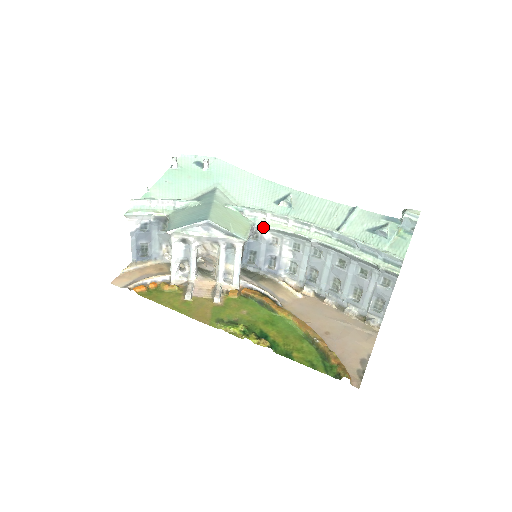
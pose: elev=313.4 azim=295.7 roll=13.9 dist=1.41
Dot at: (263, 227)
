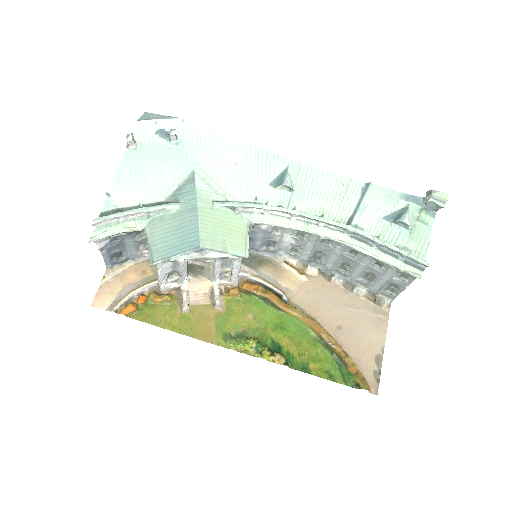
Dot at: (261, 224)
